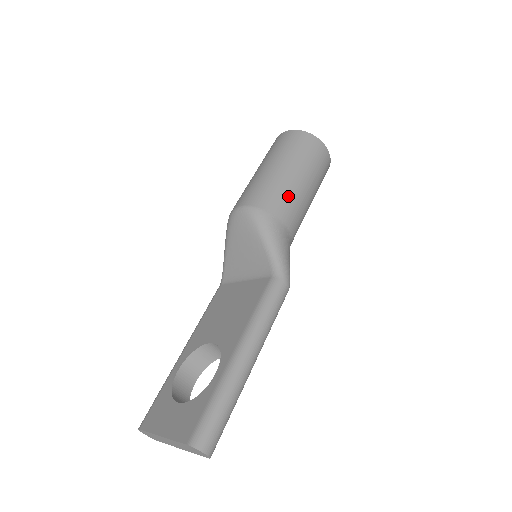
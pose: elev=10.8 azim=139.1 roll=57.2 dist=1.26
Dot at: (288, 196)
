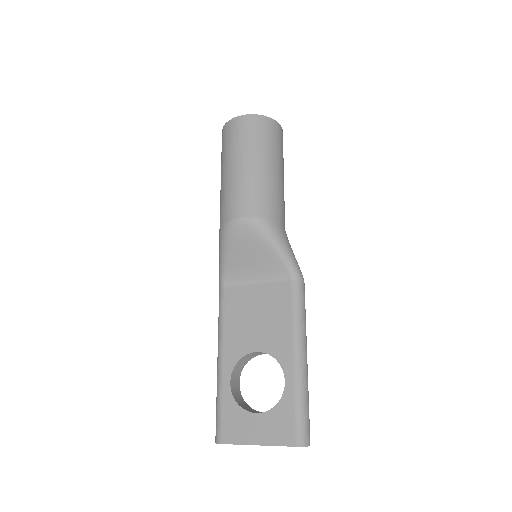
Dot at: (278, 196)
